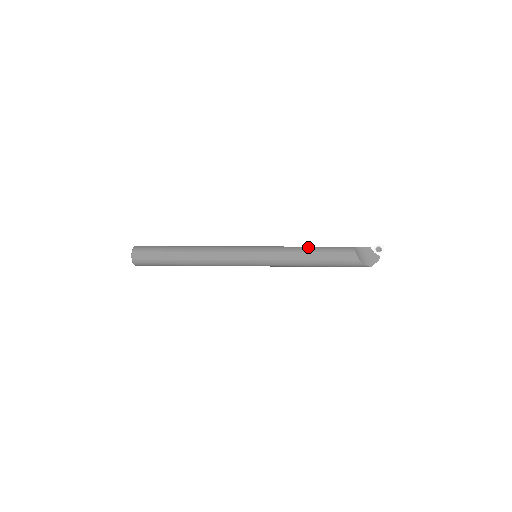
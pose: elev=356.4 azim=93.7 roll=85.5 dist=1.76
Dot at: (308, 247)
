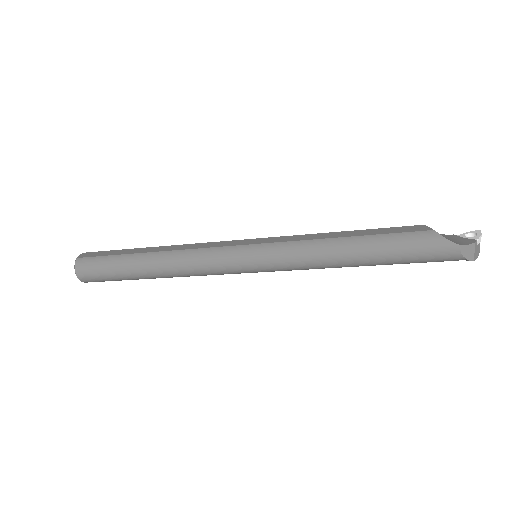
Dot at: occluded
